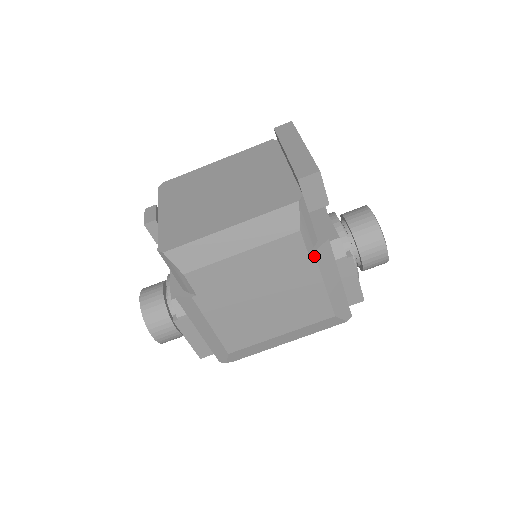
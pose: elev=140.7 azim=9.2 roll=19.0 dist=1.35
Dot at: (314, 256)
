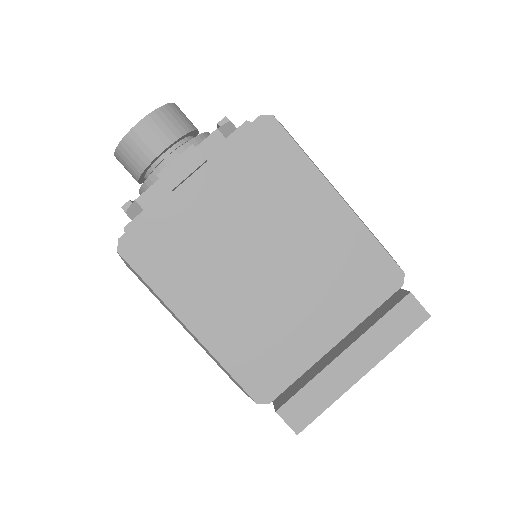
Dot at: occluded
